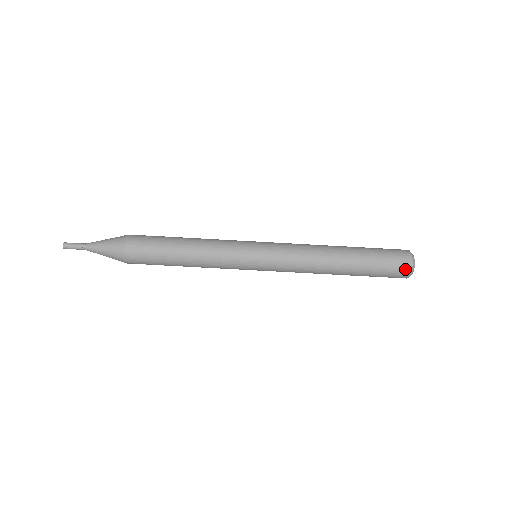
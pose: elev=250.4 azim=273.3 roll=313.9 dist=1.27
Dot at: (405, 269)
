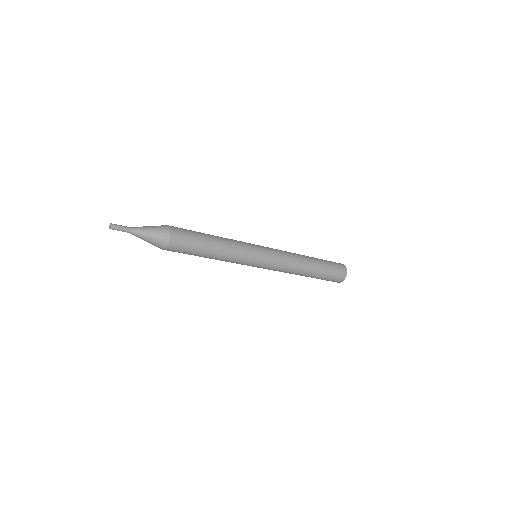
Dot at: (339, 281)
